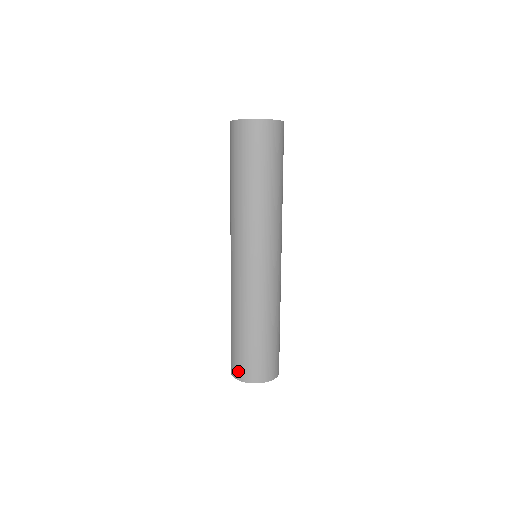
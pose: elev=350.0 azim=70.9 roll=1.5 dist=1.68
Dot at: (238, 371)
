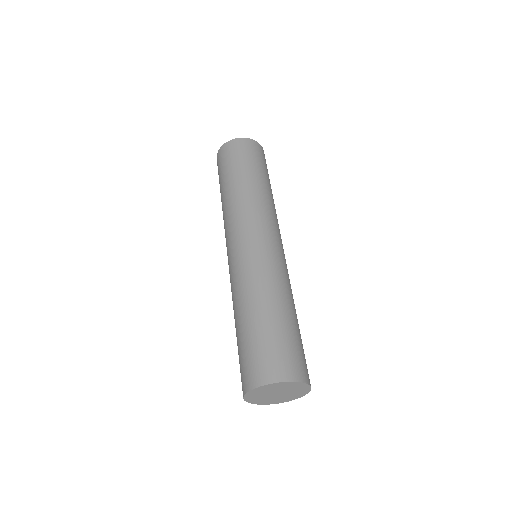
Dot at: (261, 371)
